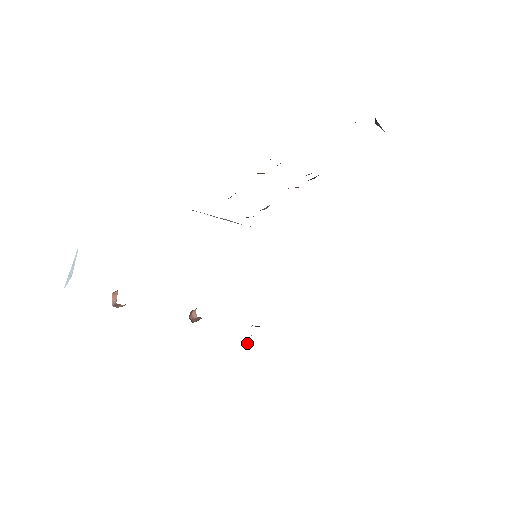
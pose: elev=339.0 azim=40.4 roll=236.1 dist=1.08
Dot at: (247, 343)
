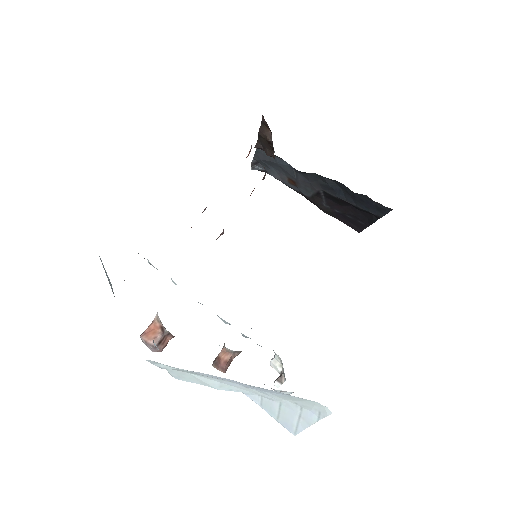
Dot at: (281, 378)
